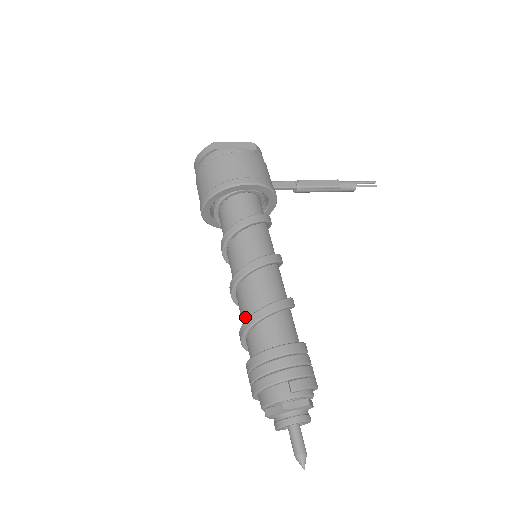
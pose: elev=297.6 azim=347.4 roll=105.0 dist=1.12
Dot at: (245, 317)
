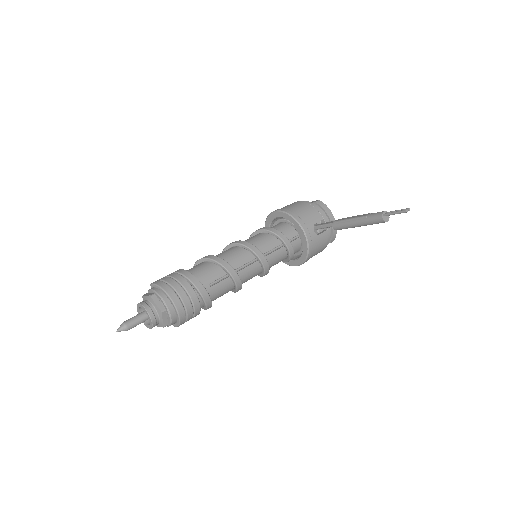
Dot at: occluded
